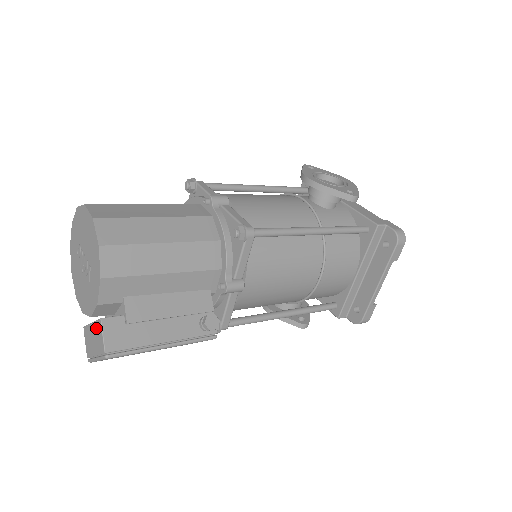
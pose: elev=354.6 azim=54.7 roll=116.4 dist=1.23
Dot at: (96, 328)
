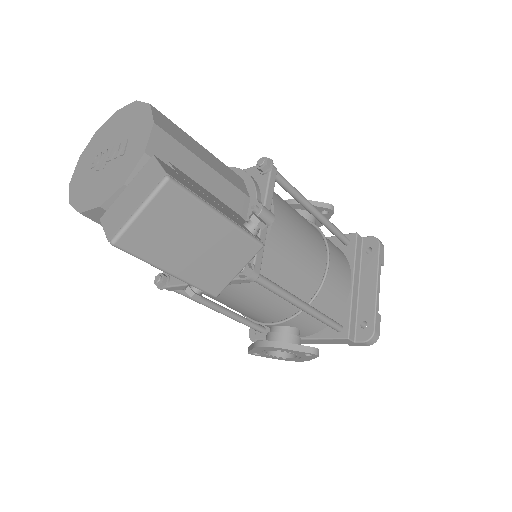
Dot at: (141, 175)
